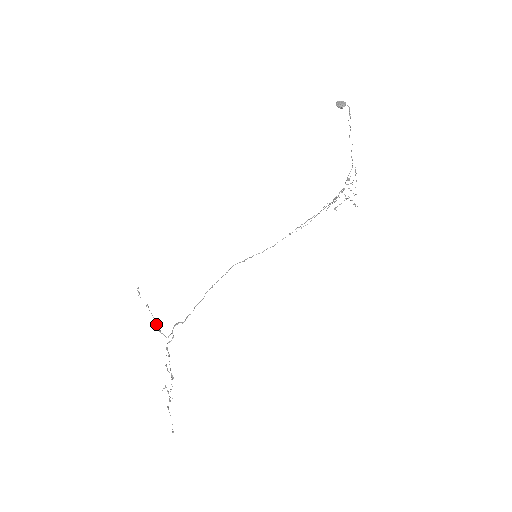
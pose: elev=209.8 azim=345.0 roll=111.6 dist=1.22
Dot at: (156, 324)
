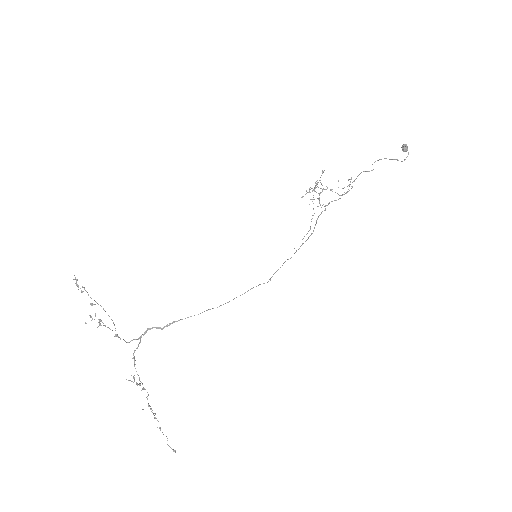
Dot at: (105, 326)
